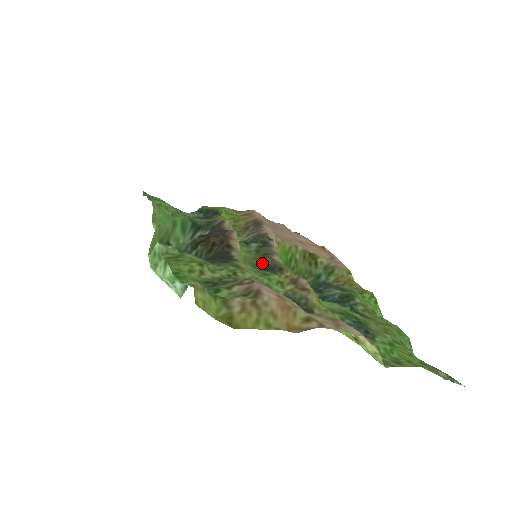
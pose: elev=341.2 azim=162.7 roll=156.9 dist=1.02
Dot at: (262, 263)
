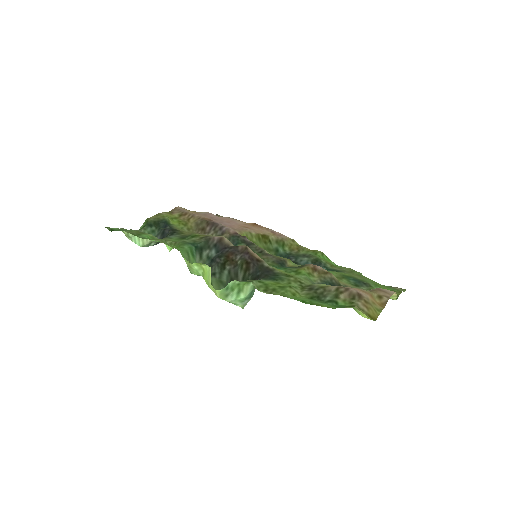
Dot at: (273, 262)
